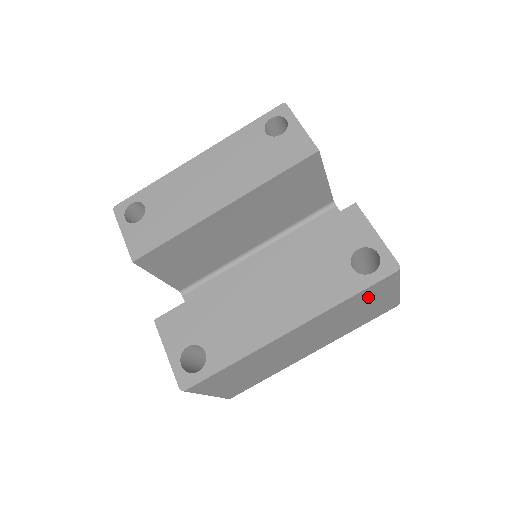
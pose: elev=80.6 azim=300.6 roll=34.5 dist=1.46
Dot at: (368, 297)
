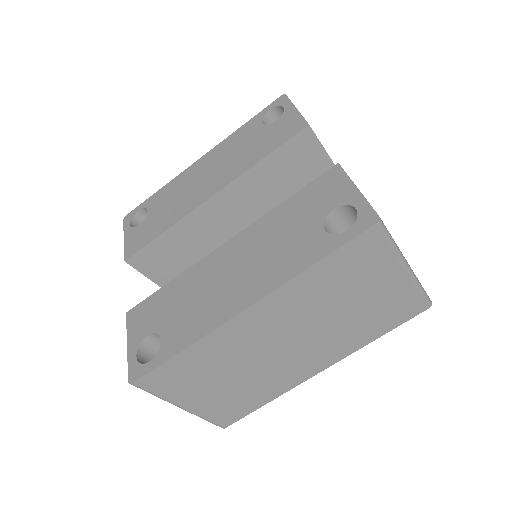
Dot at: (354, 271)
